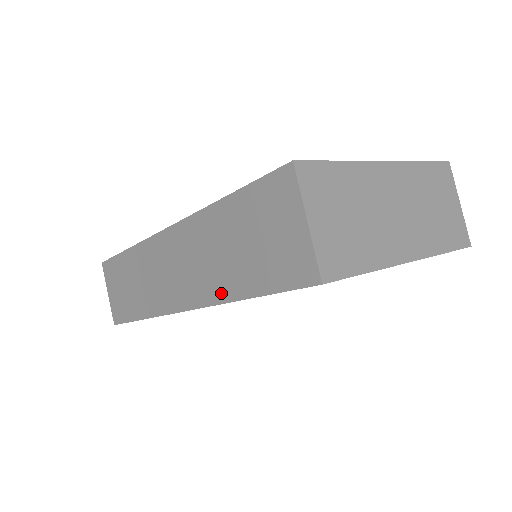
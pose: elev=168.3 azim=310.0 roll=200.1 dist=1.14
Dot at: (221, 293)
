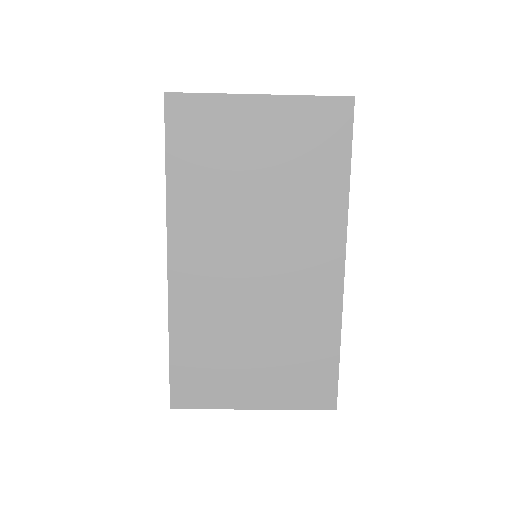
Dot at: occluded
